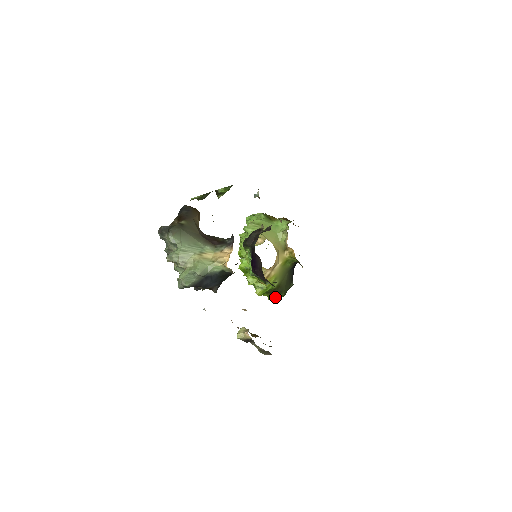
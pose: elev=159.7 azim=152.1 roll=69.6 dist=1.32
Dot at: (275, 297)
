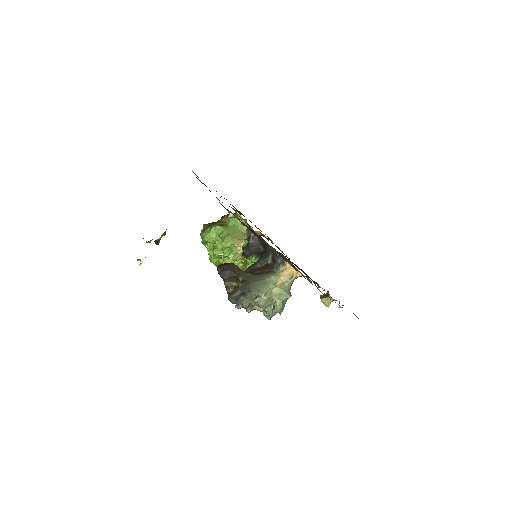
Dot at: occluded
